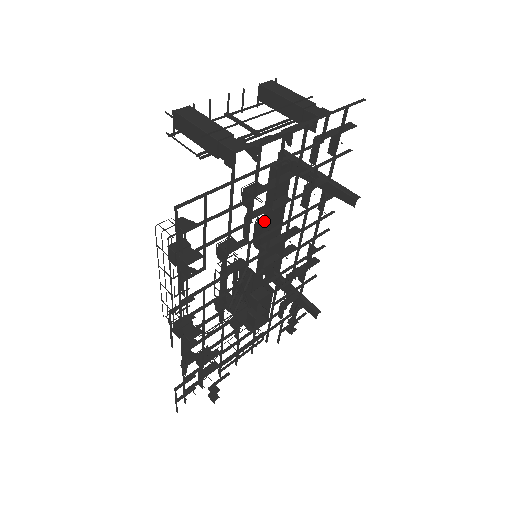
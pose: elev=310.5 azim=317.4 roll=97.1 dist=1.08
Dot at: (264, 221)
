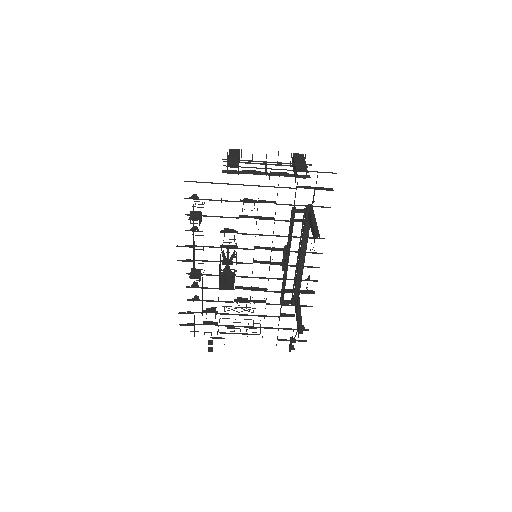
Dot at: occluded
